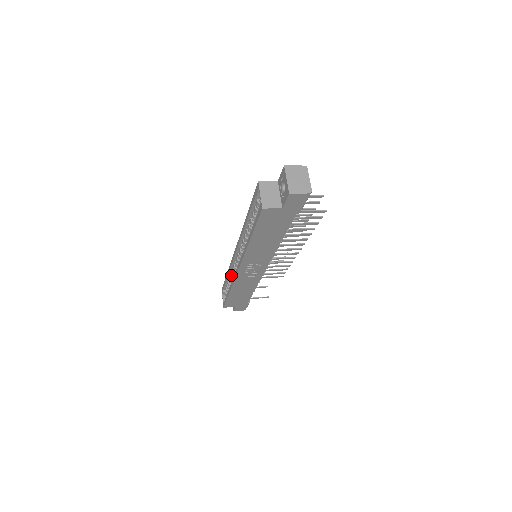
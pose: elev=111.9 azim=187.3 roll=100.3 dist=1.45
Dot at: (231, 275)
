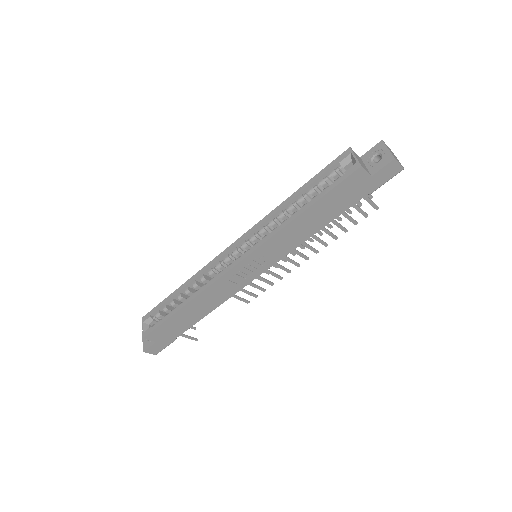
Dot at: (193, 285)
